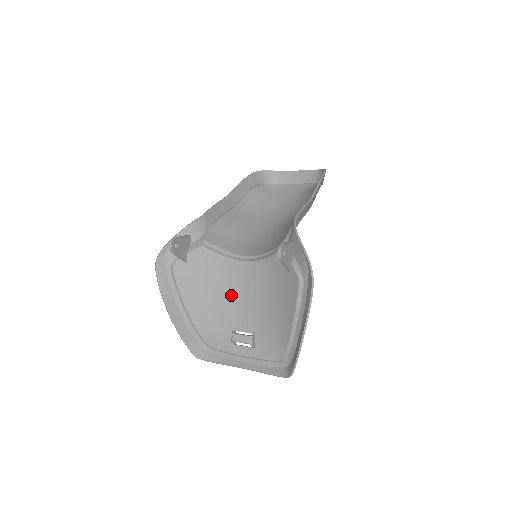
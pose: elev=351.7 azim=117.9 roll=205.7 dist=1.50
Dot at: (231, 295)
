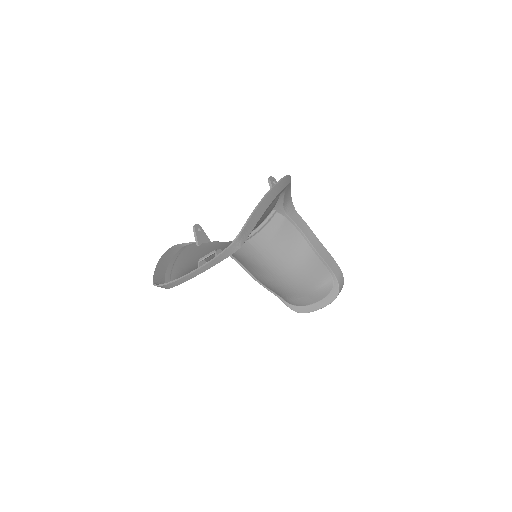
Dot at: occluded
